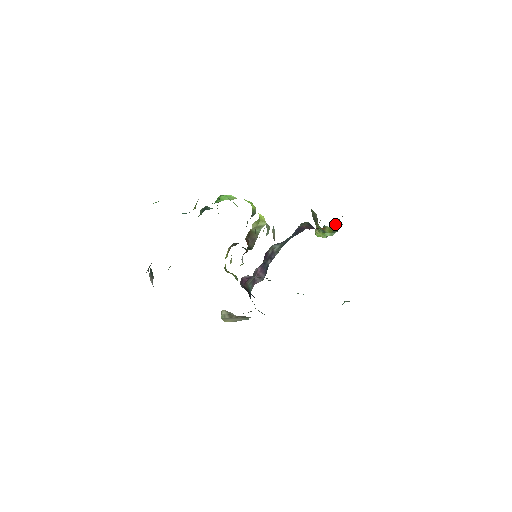
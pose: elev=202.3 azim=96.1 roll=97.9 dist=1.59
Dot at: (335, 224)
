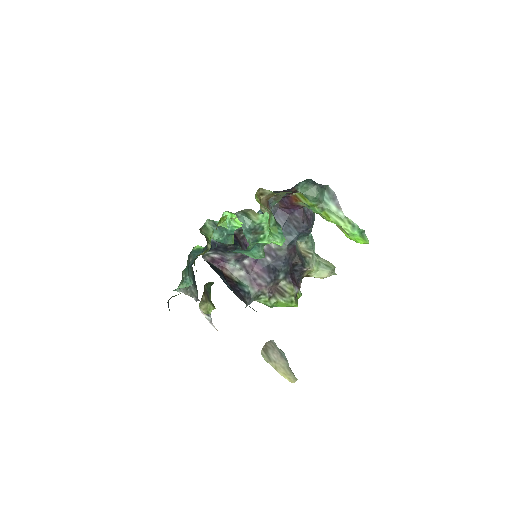
Dot at: (326, 198)
